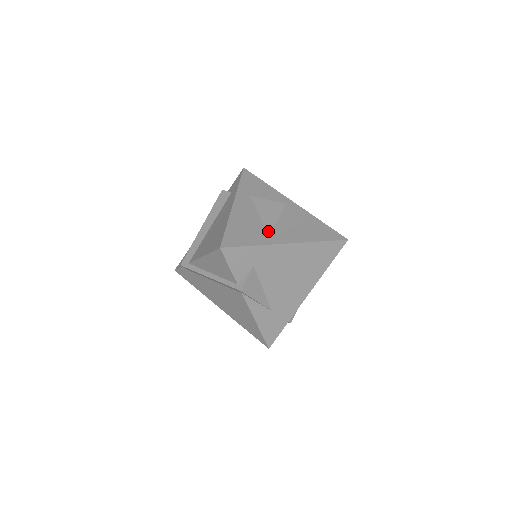
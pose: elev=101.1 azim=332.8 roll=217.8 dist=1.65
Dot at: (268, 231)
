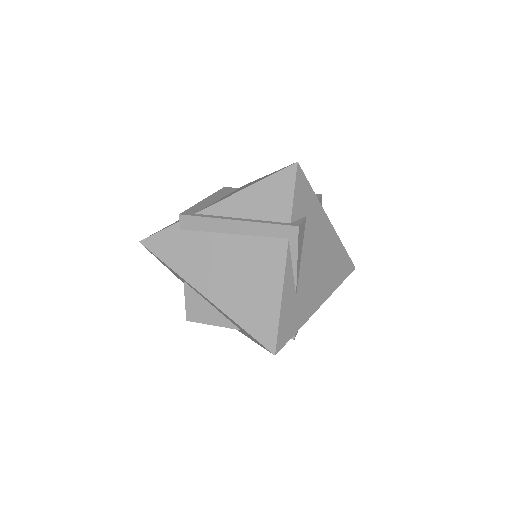
Dot at: occluded
